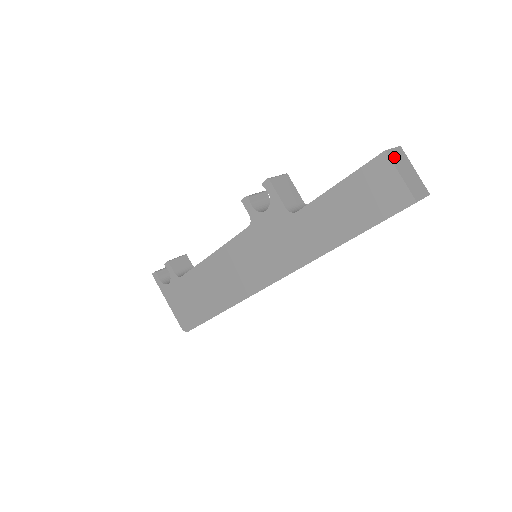
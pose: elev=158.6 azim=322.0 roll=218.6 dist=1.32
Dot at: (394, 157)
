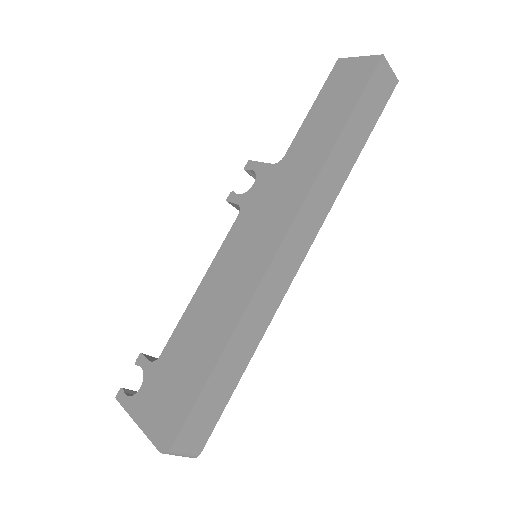
Dot at: occluded
